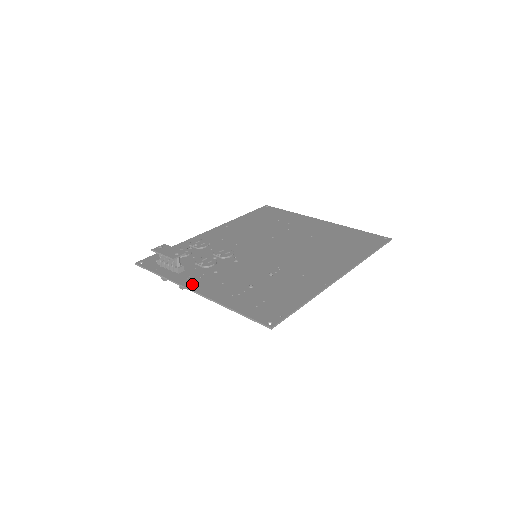
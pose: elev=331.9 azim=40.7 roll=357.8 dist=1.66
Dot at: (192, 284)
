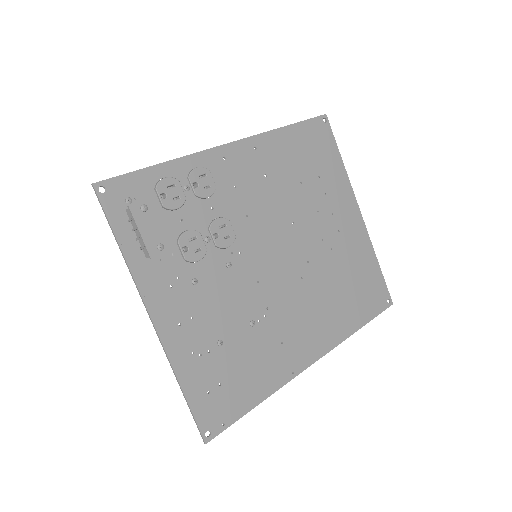
Dot at: (155, 300)
